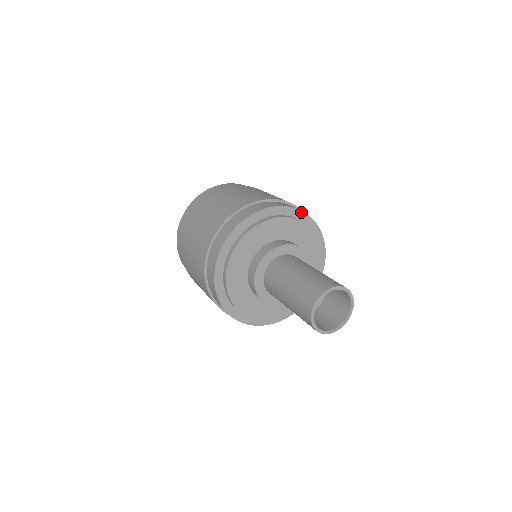
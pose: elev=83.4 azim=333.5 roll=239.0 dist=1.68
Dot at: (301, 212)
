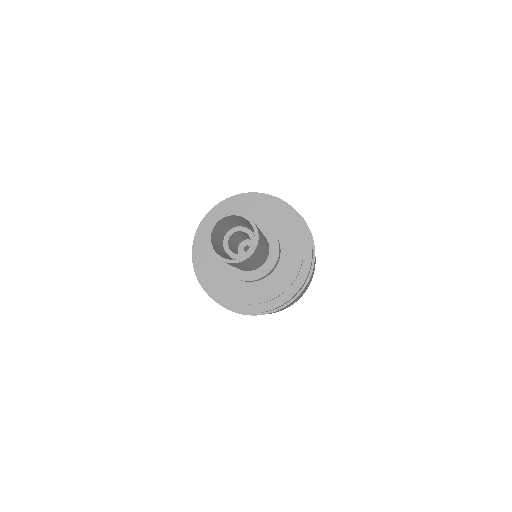
Dot at: (244, 194)
